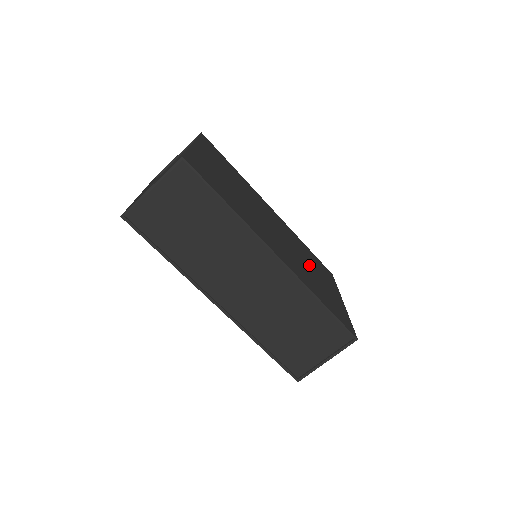
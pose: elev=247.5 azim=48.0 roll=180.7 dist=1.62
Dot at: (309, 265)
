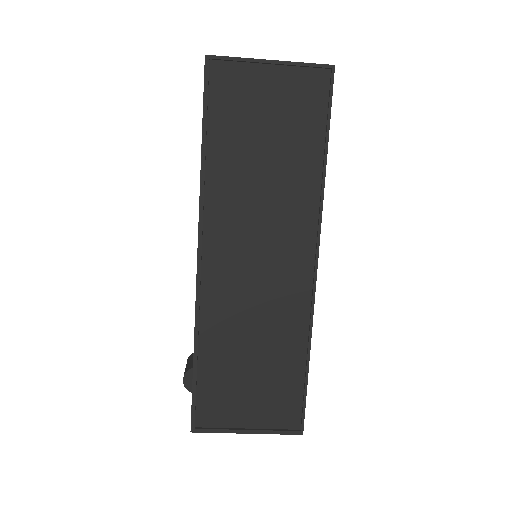
Dot at: occluded
